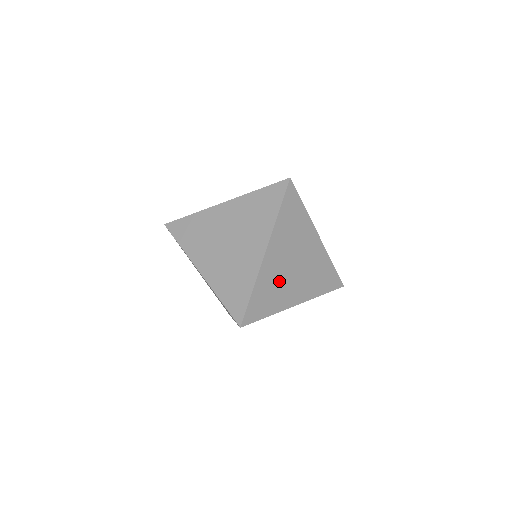
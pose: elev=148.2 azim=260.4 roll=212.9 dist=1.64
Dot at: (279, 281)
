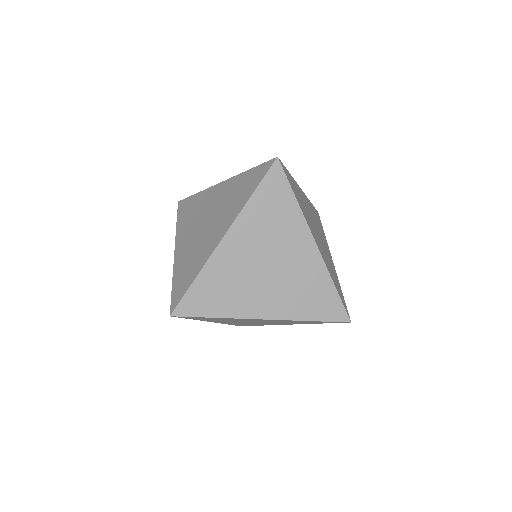
Dot at: (239, 280)
